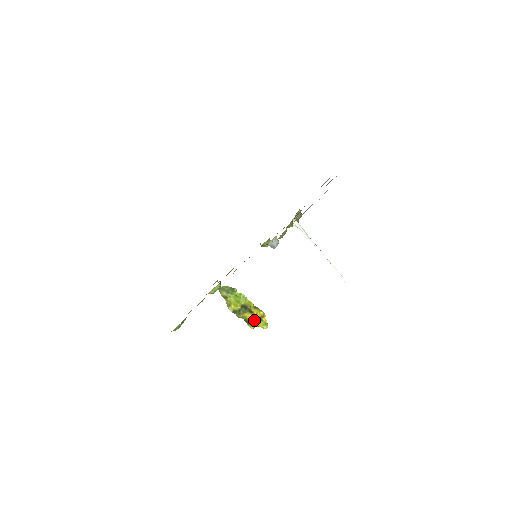
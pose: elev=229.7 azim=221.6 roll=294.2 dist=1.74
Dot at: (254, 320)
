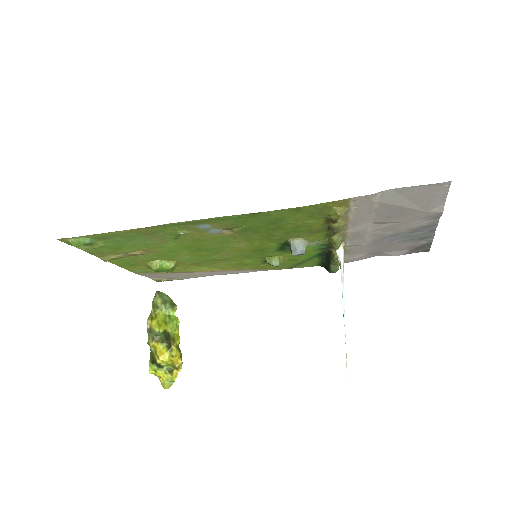
Dot at: (163, 362)
